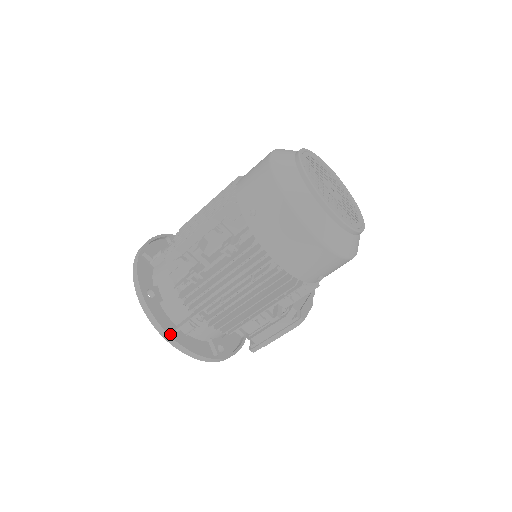
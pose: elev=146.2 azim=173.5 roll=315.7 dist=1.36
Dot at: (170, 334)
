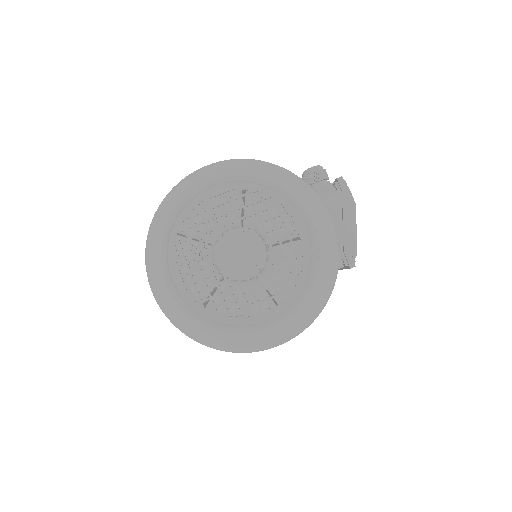
Dot at: occluded
